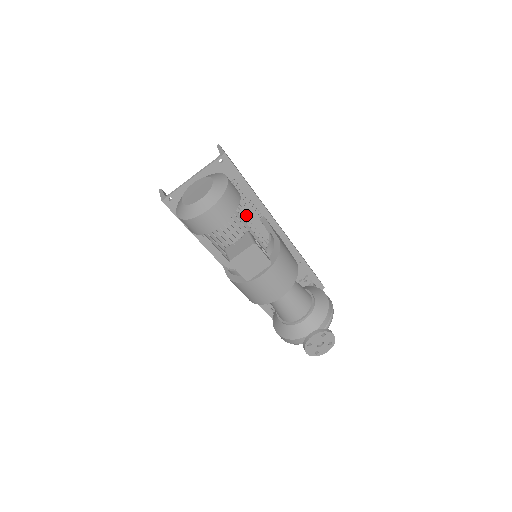
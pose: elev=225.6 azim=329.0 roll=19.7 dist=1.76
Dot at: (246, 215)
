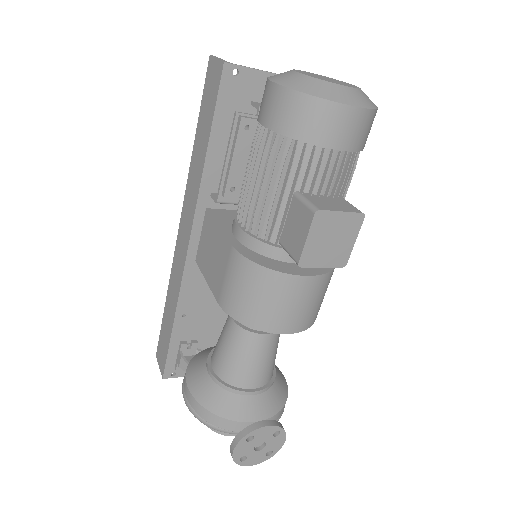
Dot at: occluded
